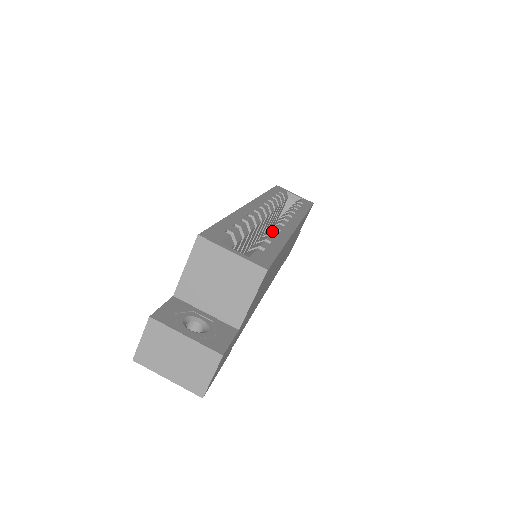
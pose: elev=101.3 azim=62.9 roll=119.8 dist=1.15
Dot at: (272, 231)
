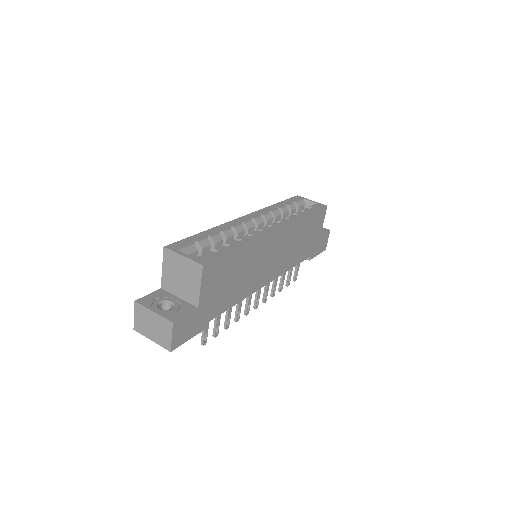
Dot at: (242, 237)
